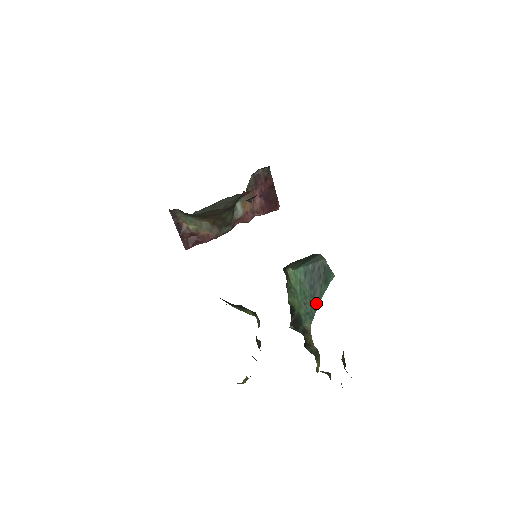
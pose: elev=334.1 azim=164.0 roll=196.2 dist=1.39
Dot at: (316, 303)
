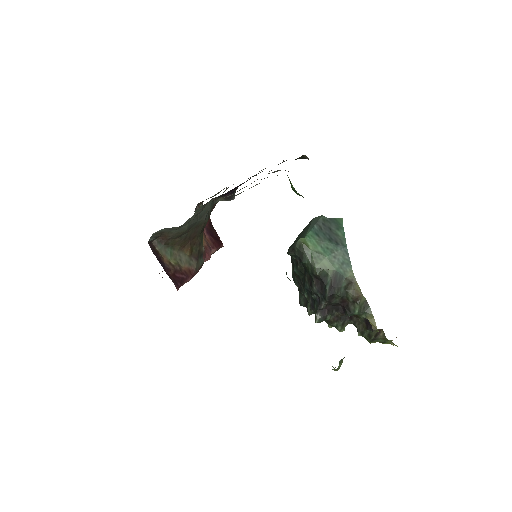
Dot at: (344, 248)
